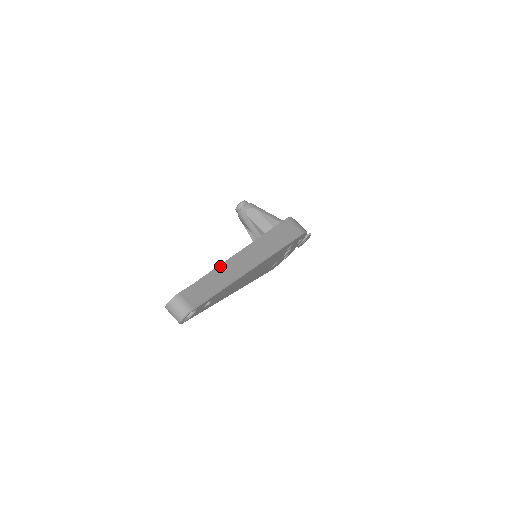
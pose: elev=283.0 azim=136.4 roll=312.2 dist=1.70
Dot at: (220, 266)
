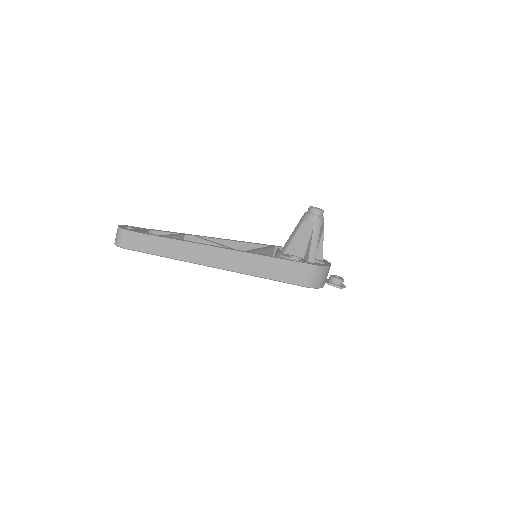
Dot at: (186, 242)
